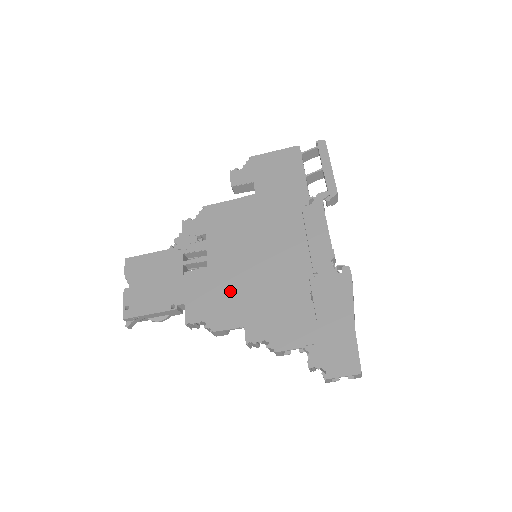
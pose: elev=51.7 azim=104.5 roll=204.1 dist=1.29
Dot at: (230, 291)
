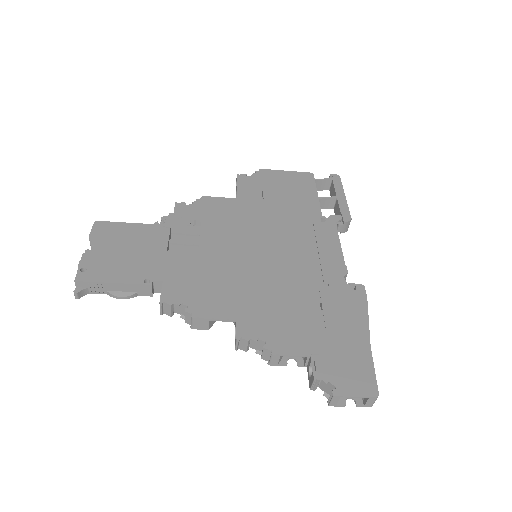
Dot at: (223, 280)
